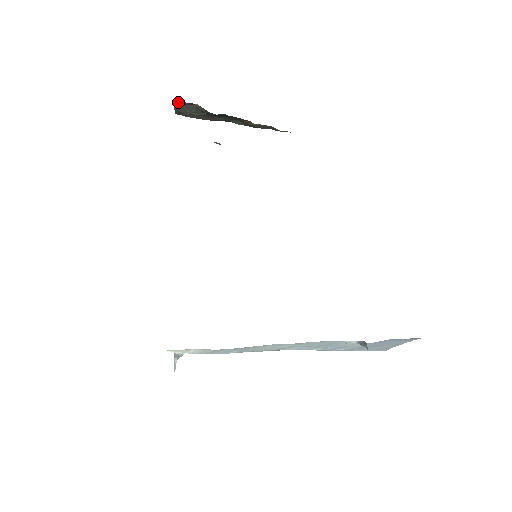
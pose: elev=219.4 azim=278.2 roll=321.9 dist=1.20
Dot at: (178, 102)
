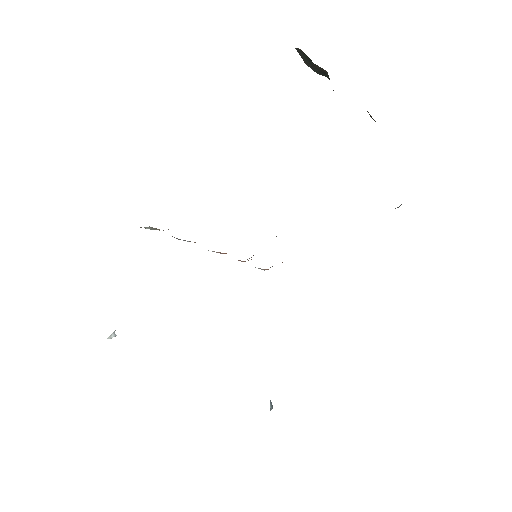
Dot at: occluded
